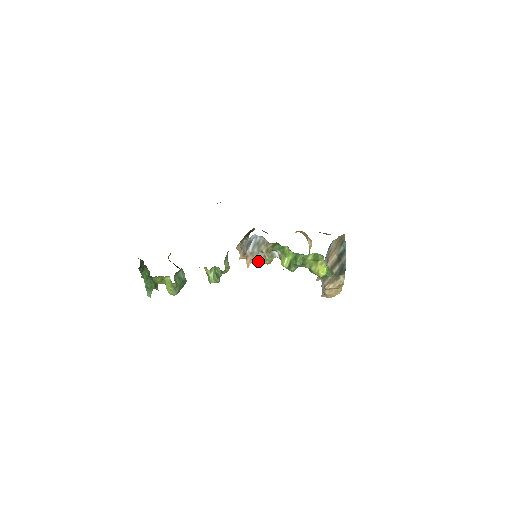
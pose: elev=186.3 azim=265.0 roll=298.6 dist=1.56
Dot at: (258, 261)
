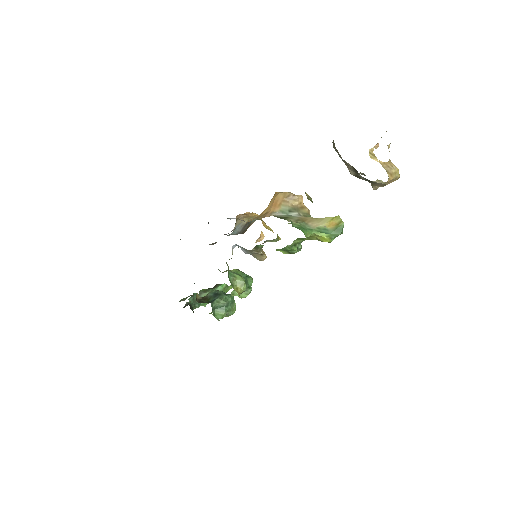
Dot at: (261, 260)
